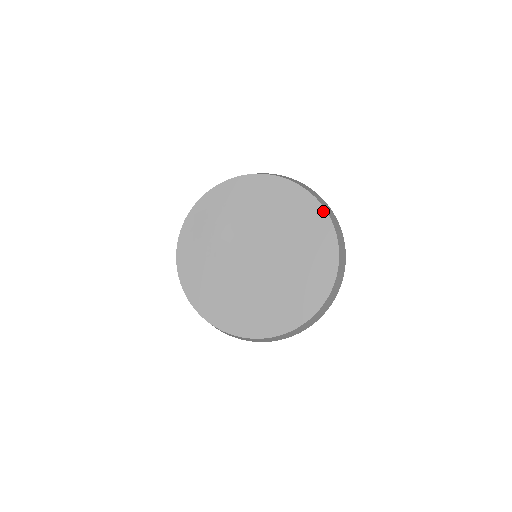
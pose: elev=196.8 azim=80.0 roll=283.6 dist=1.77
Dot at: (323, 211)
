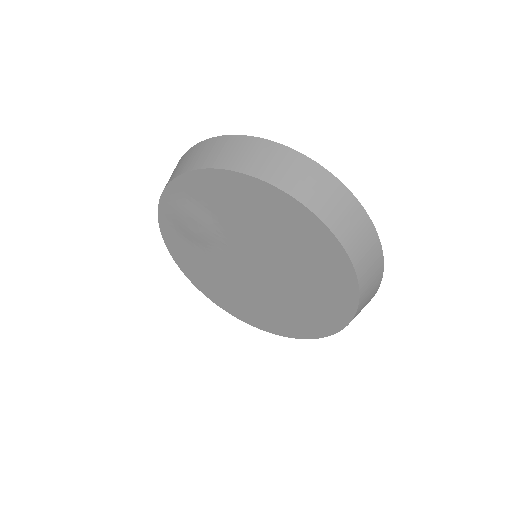
Dot at: (337, 244)
